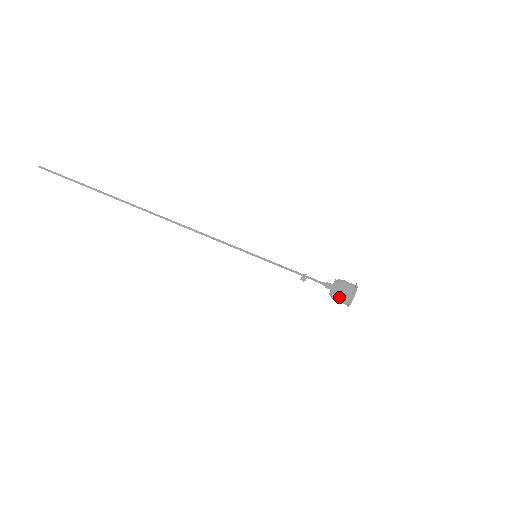
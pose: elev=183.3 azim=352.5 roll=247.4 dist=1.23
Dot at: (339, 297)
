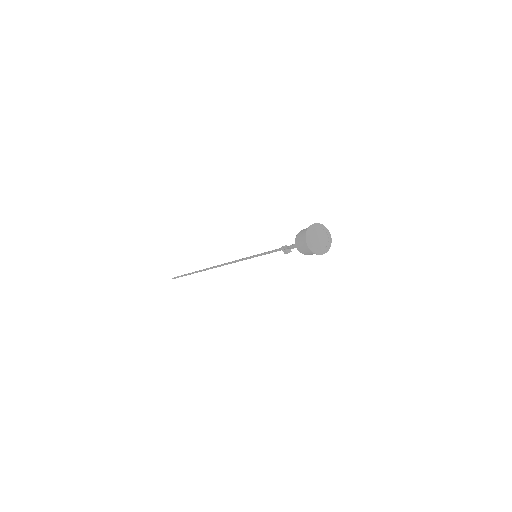
Dot at: (304, 252)
